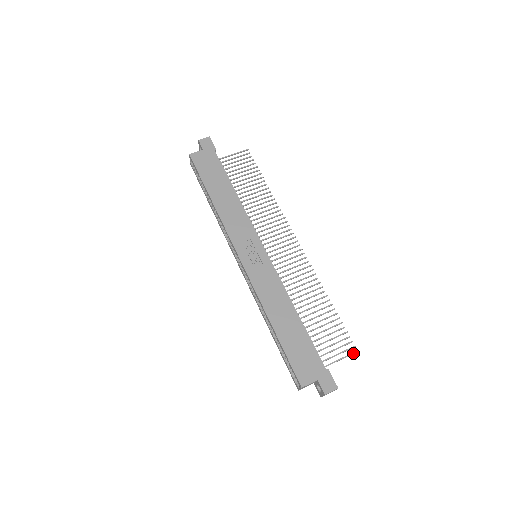
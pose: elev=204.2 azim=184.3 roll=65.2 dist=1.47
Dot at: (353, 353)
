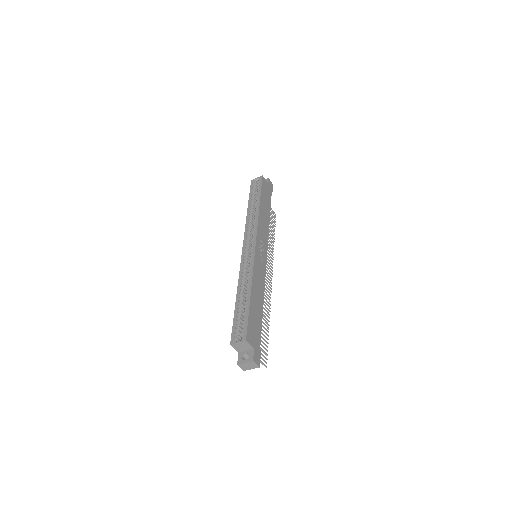
Dot at: (265, 365)
